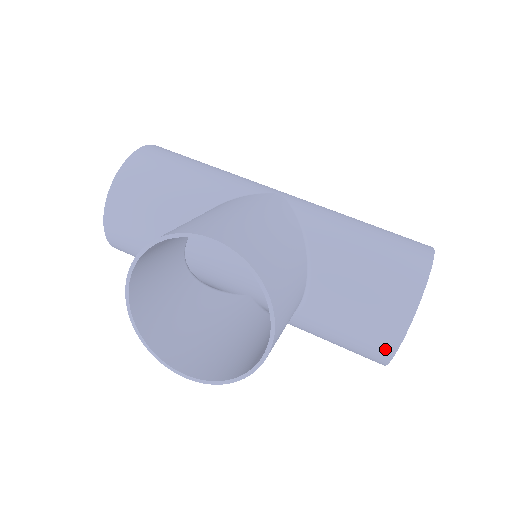
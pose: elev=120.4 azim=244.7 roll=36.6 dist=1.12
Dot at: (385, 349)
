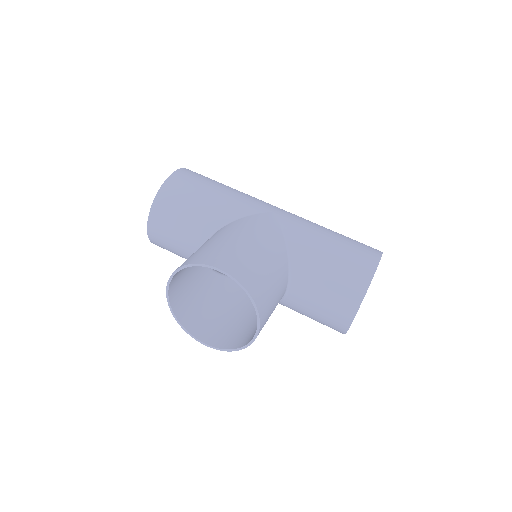
Dot at: (341, 326)
